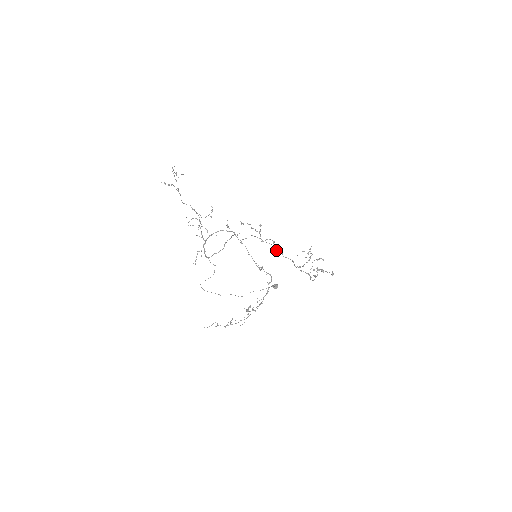
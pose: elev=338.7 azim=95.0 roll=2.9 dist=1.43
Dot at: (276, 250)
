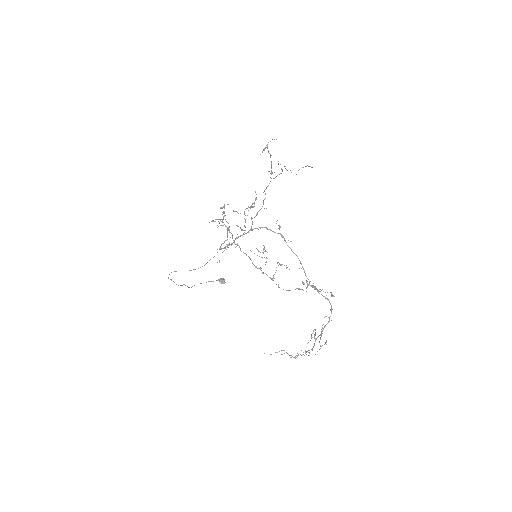
Dot at: occluded
